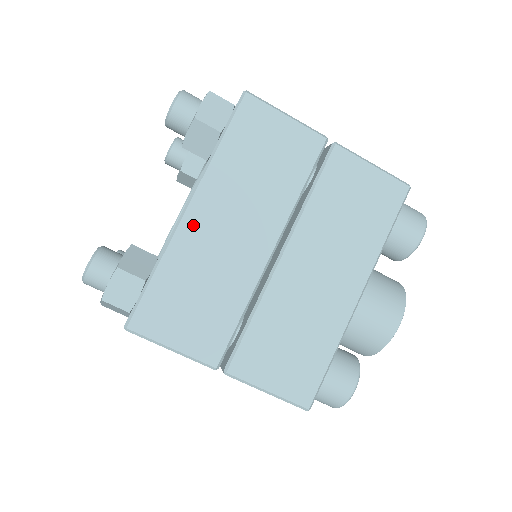
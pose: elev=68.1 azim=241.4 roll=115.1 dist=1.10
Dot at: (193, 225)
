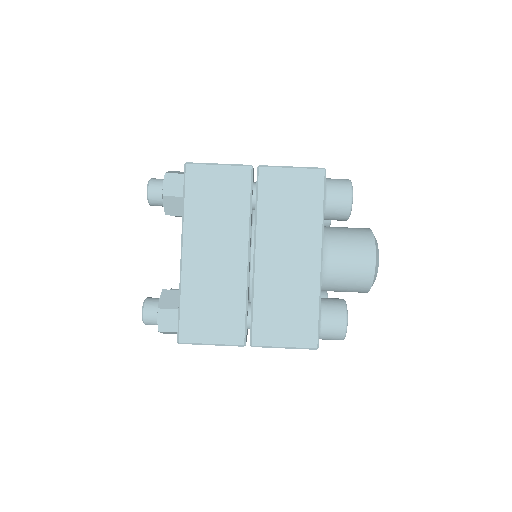
Dot at: occluded
